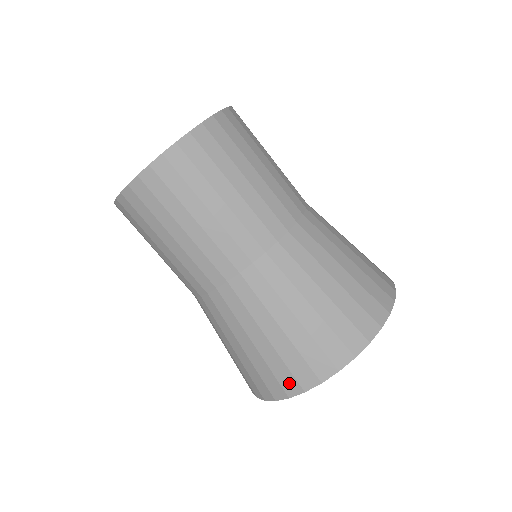
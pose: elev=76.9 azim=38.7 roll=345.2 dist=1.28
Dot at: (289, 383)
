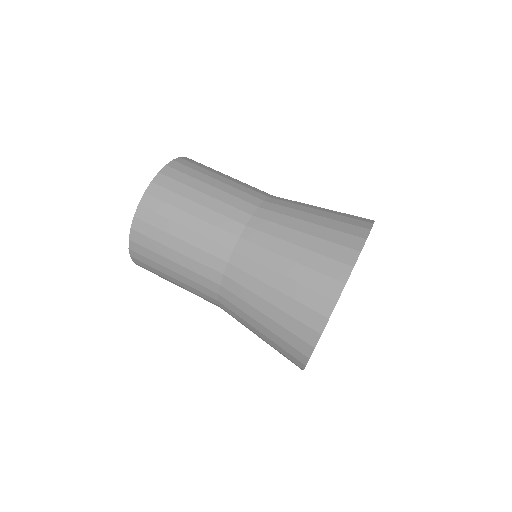
Dot at: (329, 286)
